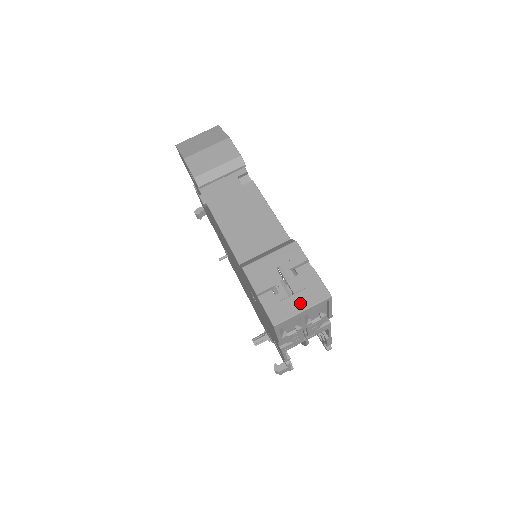
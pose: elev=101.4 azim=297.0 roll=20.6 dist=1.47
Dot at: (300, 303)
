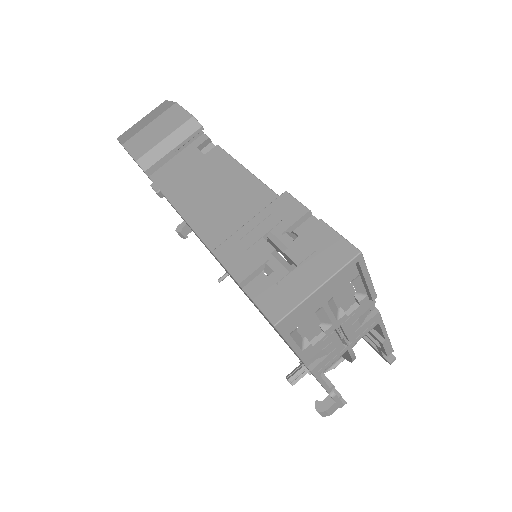
Dot at: (310, 277)
